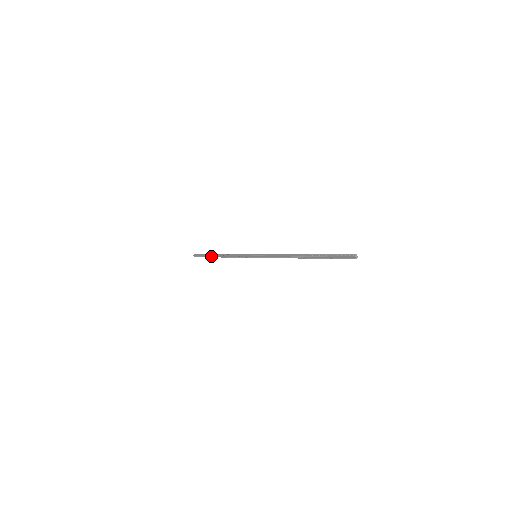
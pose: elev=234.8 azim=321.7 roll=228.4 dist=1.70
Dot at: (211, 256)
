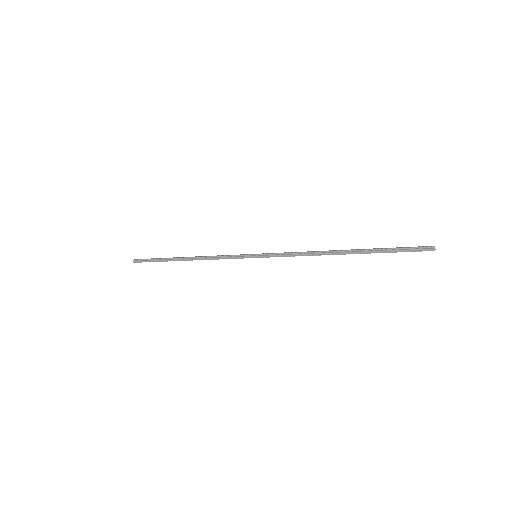
Dot at: (169, 259)
